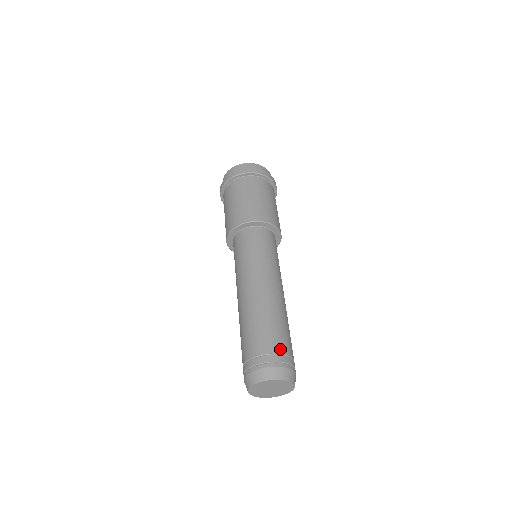
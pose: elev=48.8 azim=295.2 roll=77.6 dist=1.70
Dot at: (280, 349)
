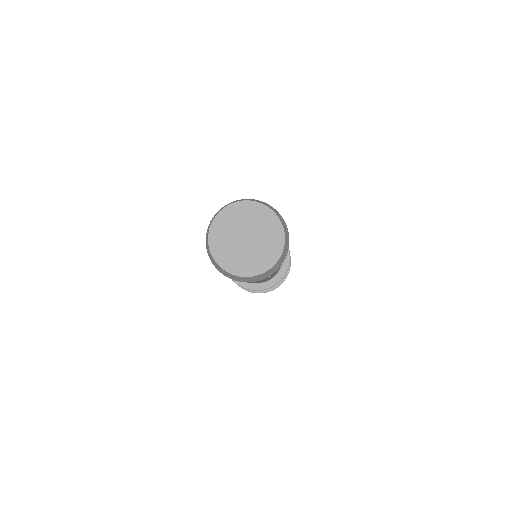
Dot at: occluded
